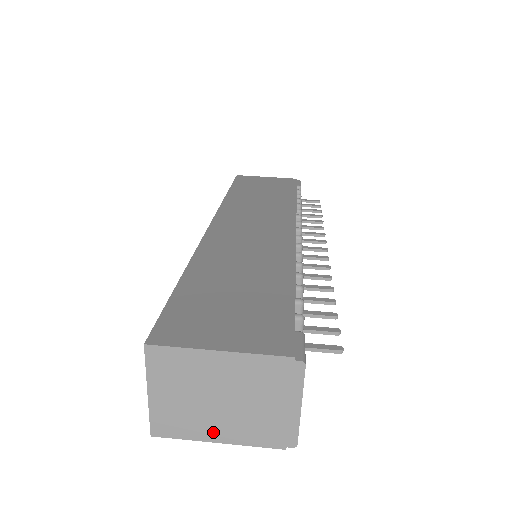
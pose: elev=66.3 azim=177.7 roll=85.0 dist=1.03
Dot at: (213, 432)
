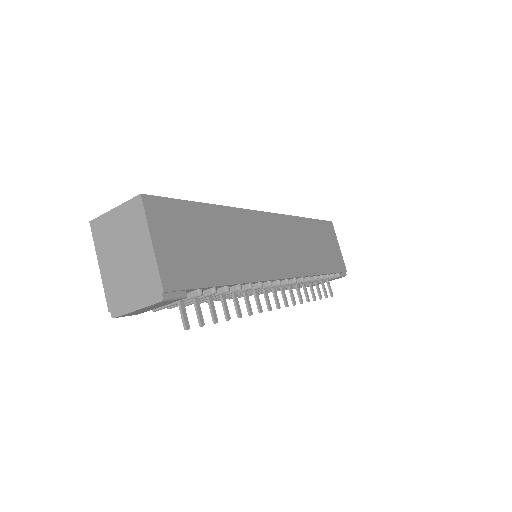
Dot at: (104, 260)
